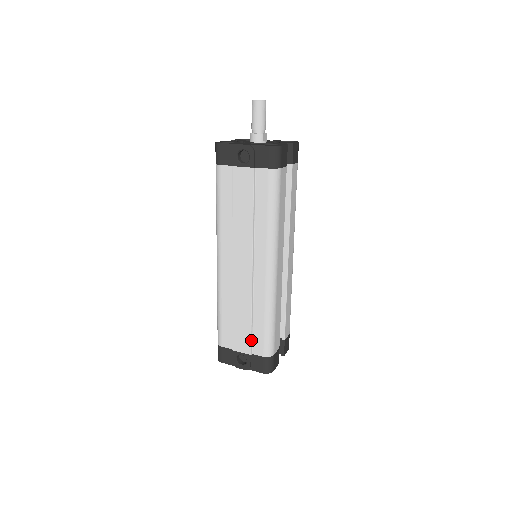
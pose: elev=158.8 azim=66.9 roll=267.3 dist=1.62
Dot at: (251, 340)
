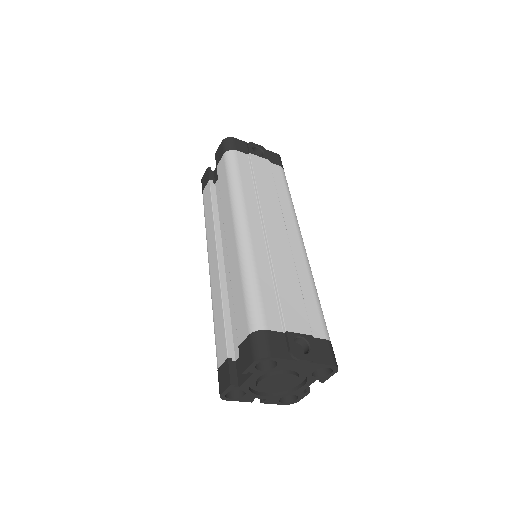
Dot at: (307, 315)
